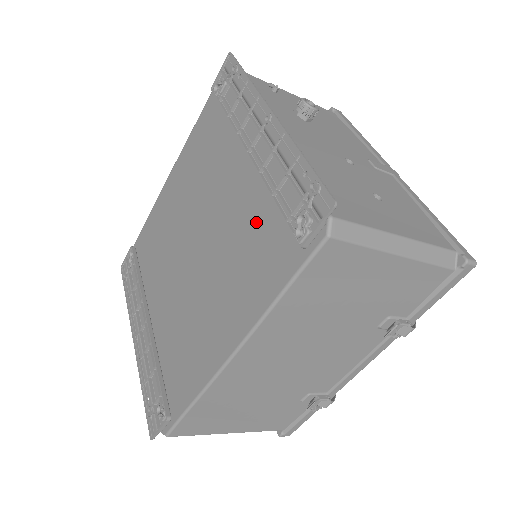
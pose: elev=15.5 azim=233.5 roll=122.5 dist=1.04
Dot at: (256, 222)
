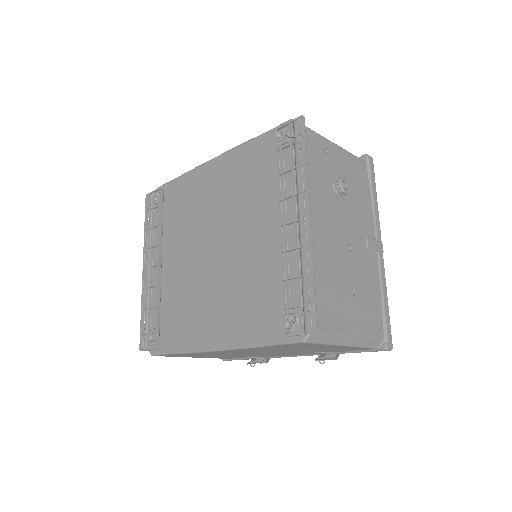
Dot at: (265, 282)
